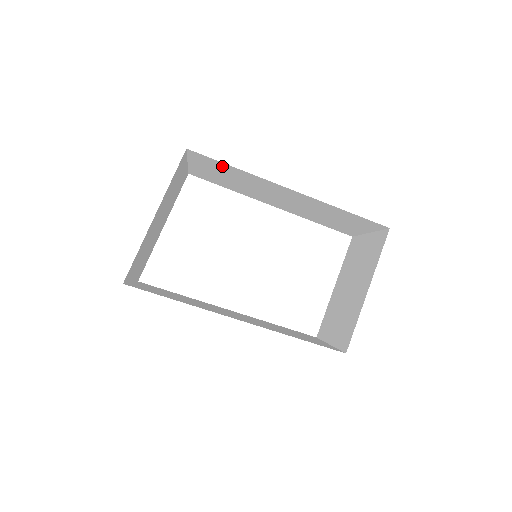
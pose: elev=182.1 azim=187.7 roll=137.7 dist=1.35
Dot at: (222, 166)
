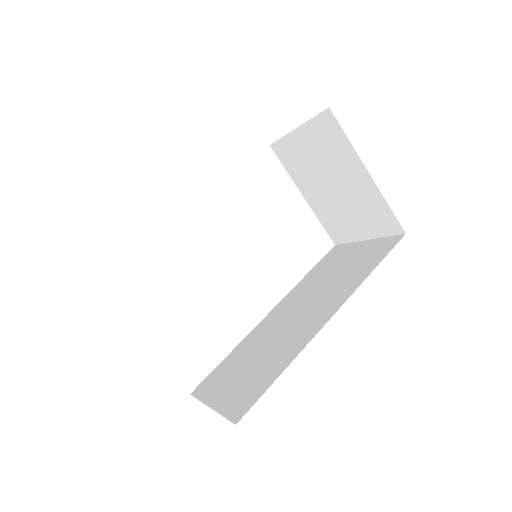
Dot at: occluded
